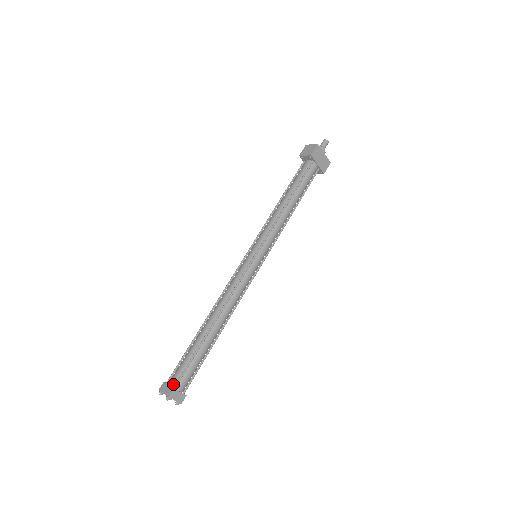
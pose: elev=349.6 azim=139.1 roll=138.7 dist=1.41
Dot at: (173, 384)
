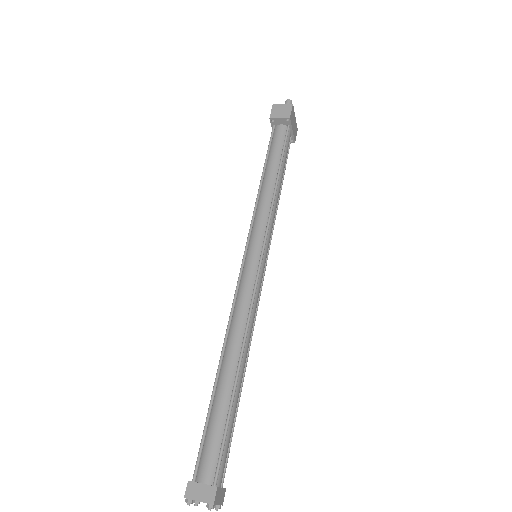
Dot at: (210, 480)
